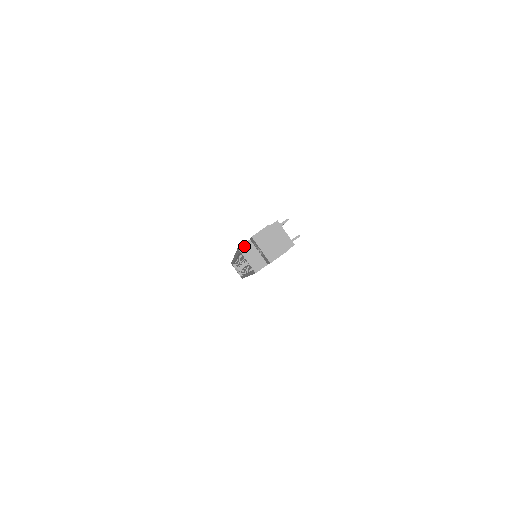
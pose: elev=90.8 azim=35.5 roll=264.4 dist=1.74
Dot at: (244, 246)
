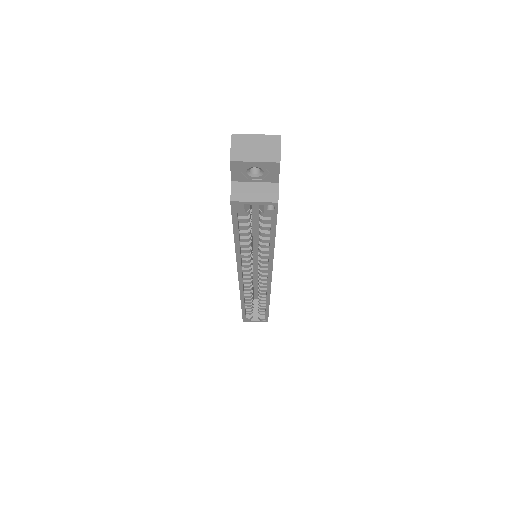
Dot at: (234, 193)
